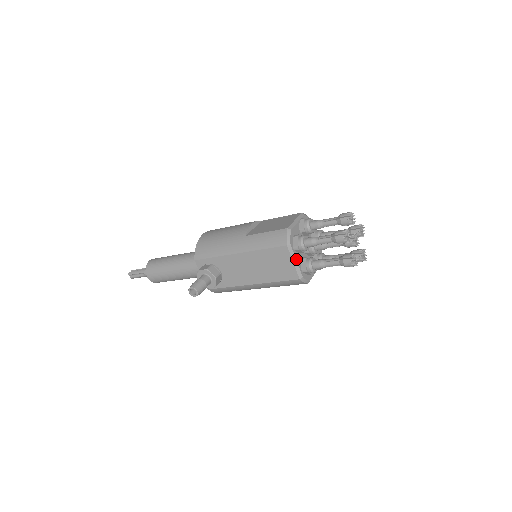
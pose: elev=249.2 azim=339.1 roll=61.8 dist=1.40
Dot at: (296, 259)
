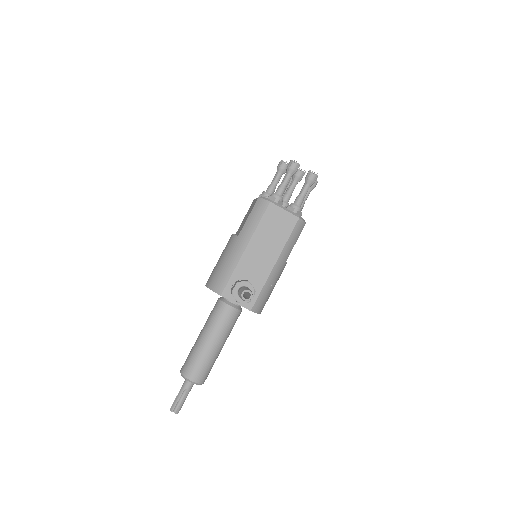
Dot at: (284, 207)
